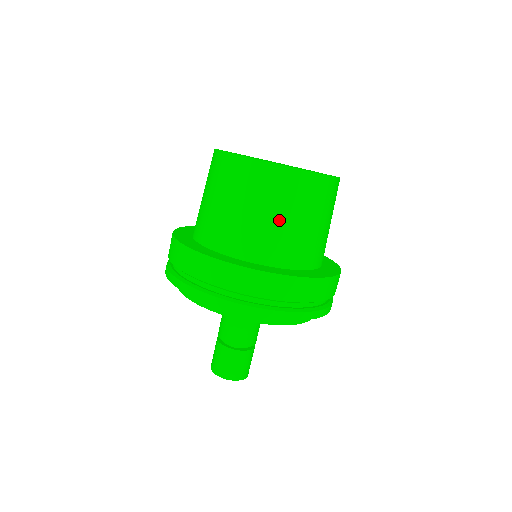
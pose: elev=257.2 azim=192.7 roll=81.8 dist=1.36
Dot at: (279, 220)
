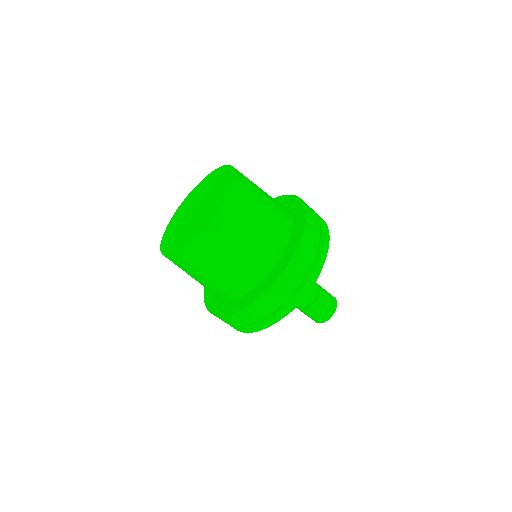
Dot at: (245, 246)
